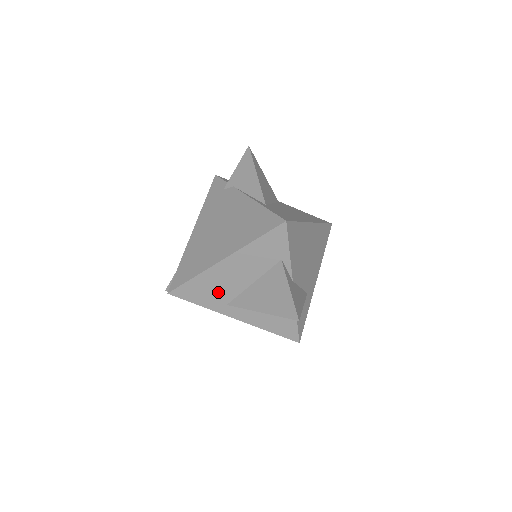
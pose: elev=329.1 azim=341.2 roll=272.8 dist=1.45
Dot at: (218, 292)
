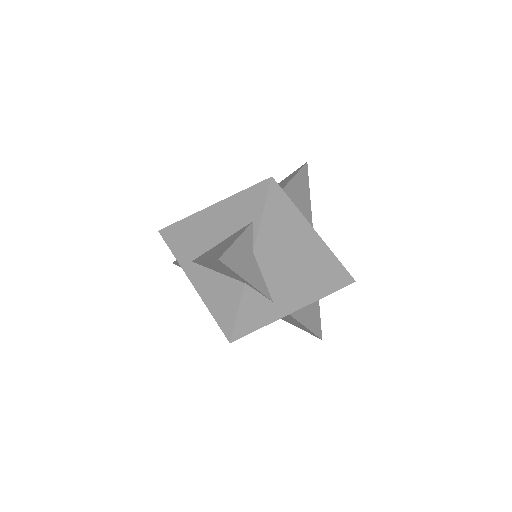
Dot at: (192, 243)
